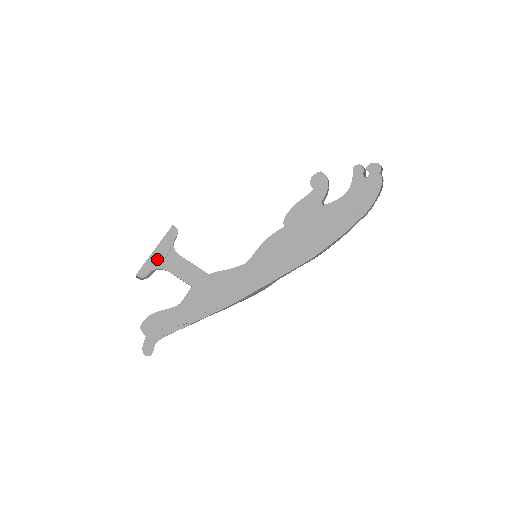
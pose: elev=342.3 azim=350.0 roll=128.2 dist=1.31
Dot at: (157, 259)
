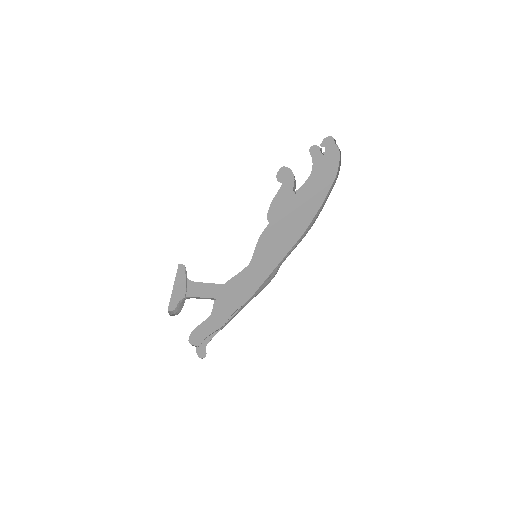
Dot at: (178, 293)
